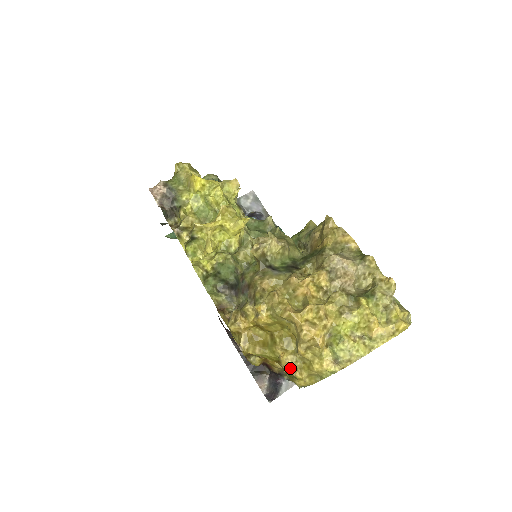
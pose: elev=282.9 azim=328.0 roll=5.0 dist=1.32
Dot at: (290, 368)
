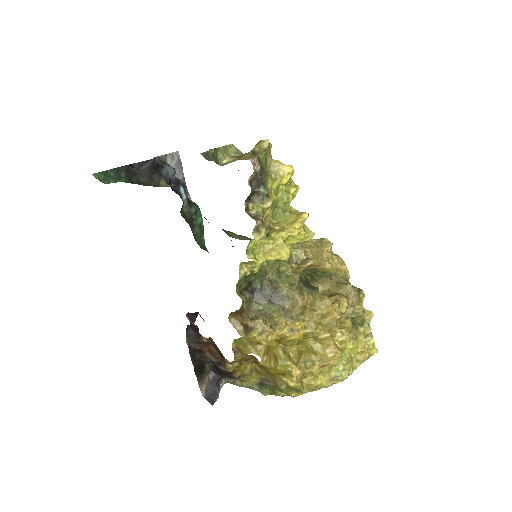
Dot at: (299, 383)
